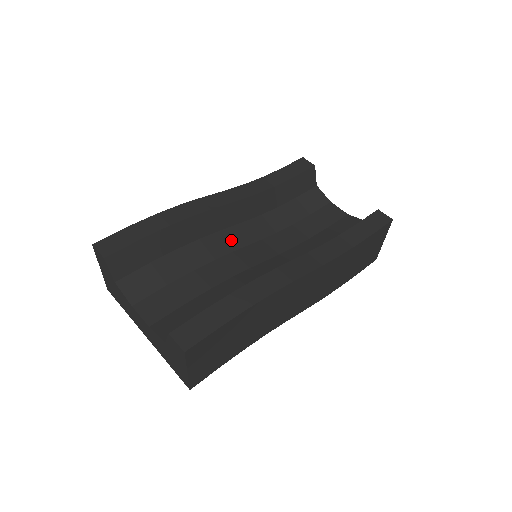
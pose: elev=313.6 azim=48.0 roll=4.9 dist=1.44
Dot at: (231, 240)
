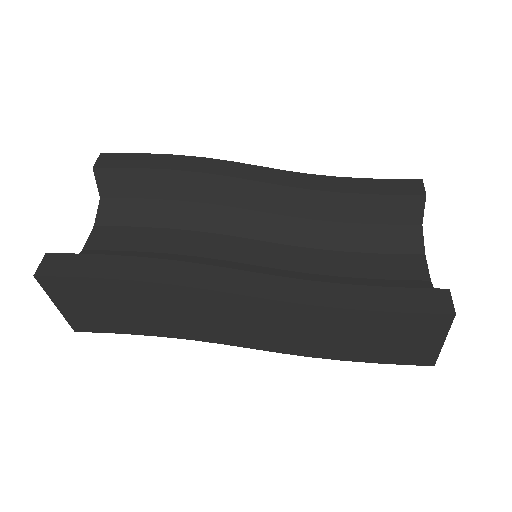
Dot at: (242, 224)
